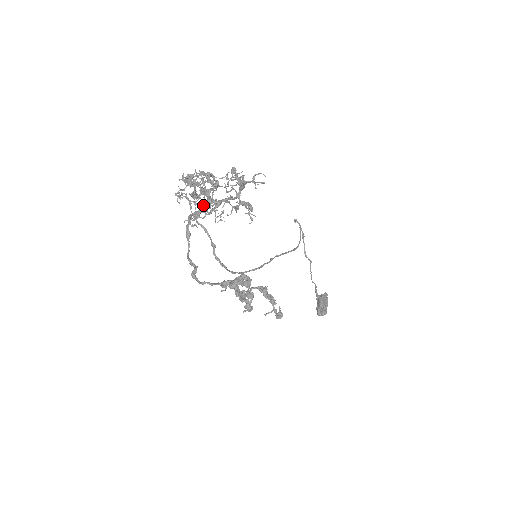
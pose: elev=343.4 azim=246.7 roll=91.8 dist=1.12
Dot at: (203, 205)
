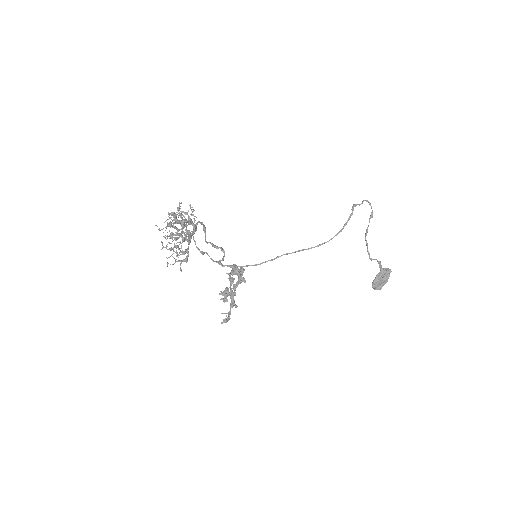
Dot at: occluded
